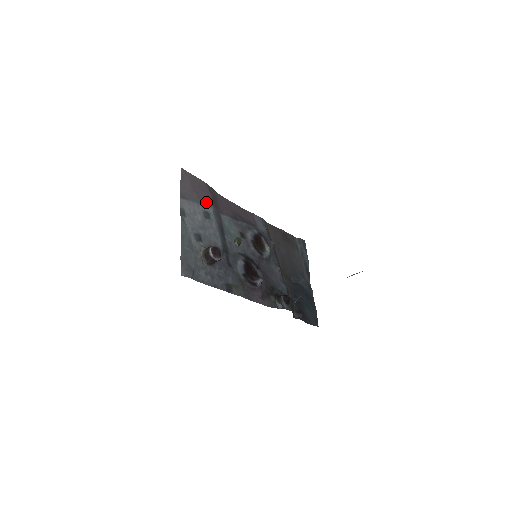
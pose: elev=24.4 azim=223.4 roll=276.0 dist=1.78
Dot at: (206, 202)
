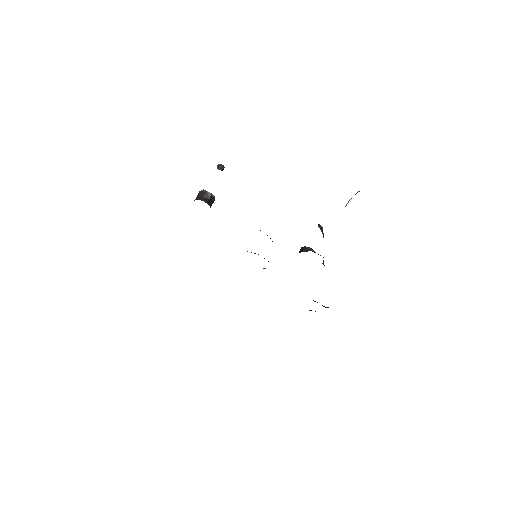
Dot at: occluded
